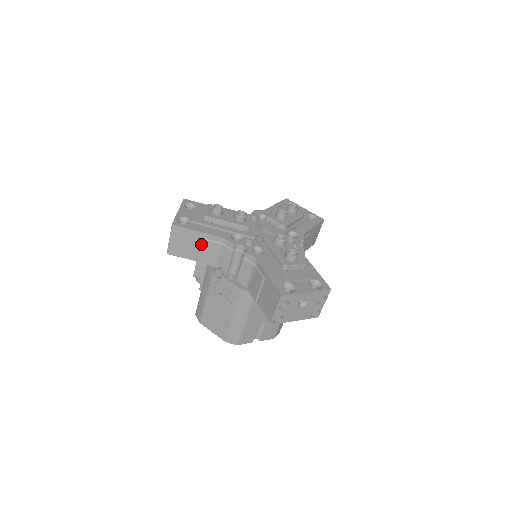
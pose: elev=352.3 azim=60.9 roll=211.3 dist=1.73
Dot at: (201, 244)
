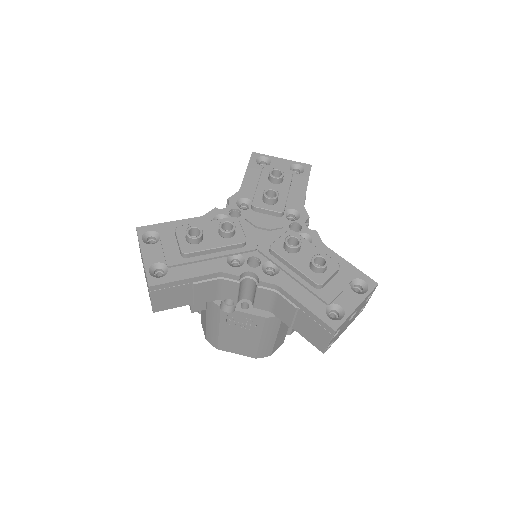
Dot at: (194, 289)
